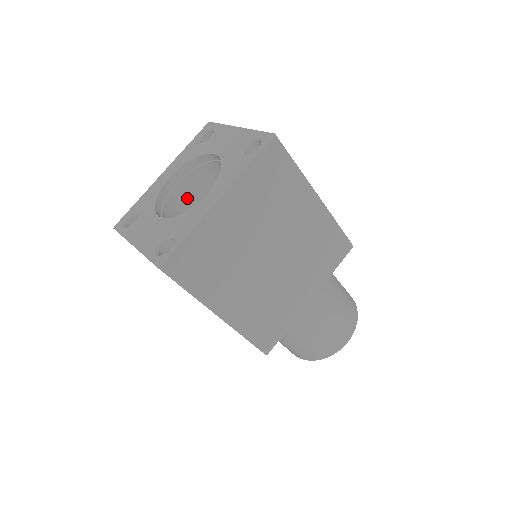
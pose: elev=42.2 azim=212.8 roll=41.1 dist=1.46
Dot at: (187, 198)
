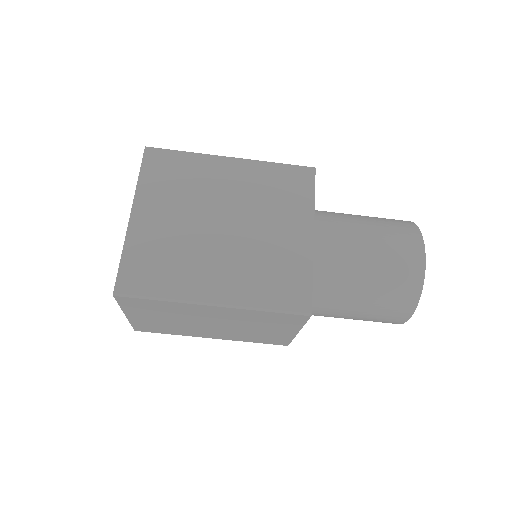
Dot at: occluded
